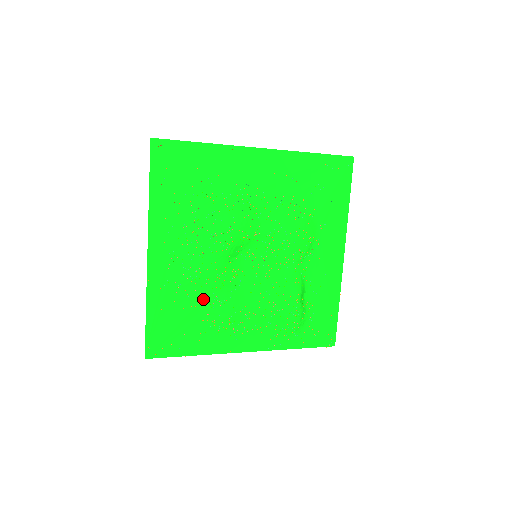
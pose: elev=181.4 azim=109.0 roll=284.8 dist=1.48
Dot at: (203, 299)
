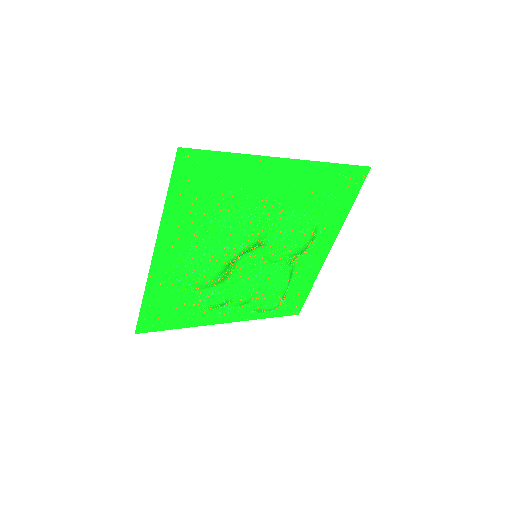
Dot at: (198, 290)
